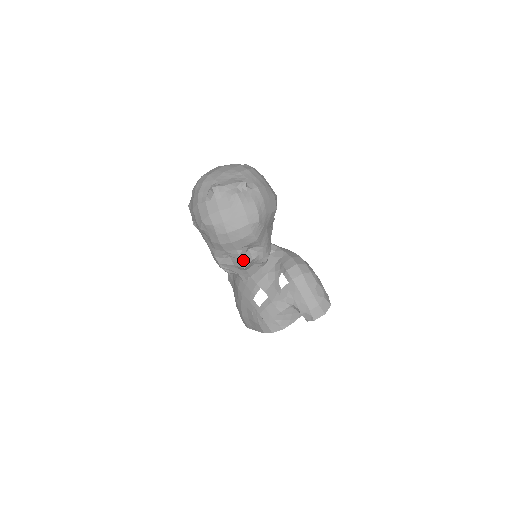
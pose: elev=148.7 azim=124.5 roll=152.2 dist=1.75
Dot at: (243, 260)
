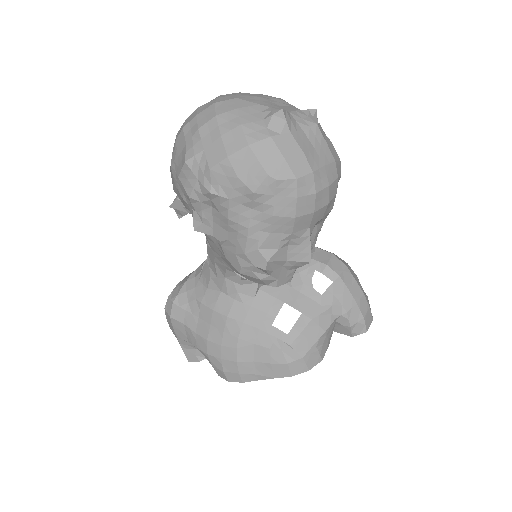
Dot at: (310, 247)
